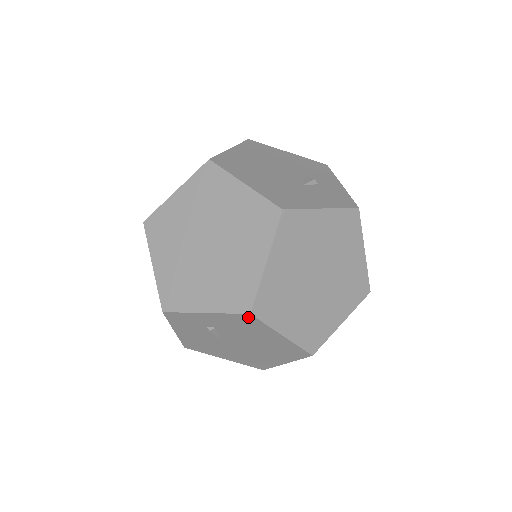
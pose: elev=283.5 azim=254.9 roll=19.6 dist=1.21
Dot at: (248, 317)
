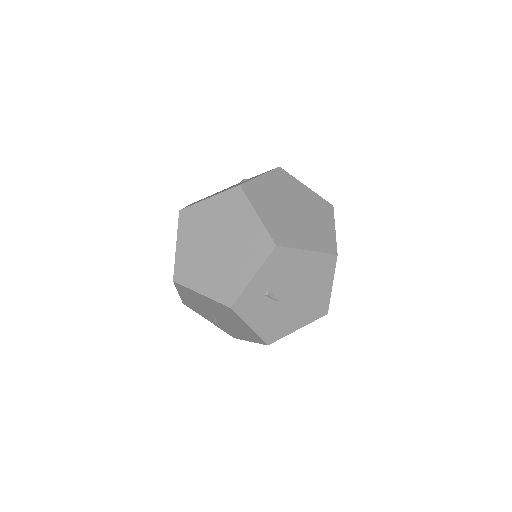
Dot at: (277, 251)
